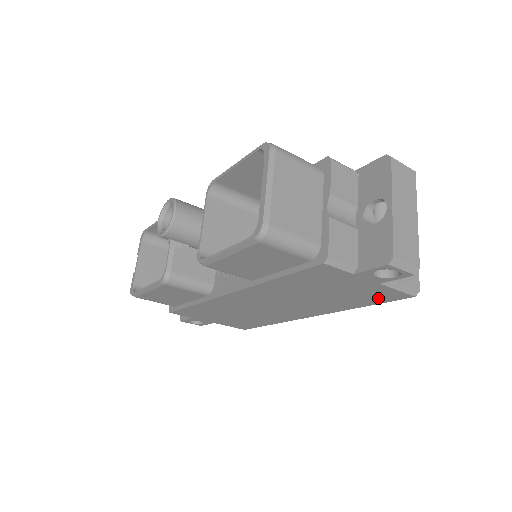
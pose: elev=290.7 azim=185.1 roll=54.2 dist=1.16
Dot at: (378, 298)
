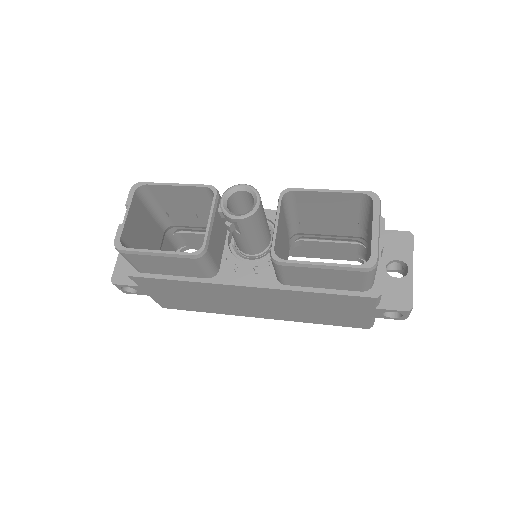
Dot at: (345, 323)
